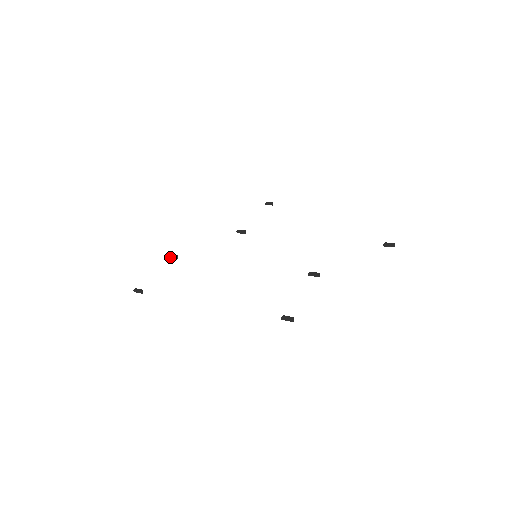
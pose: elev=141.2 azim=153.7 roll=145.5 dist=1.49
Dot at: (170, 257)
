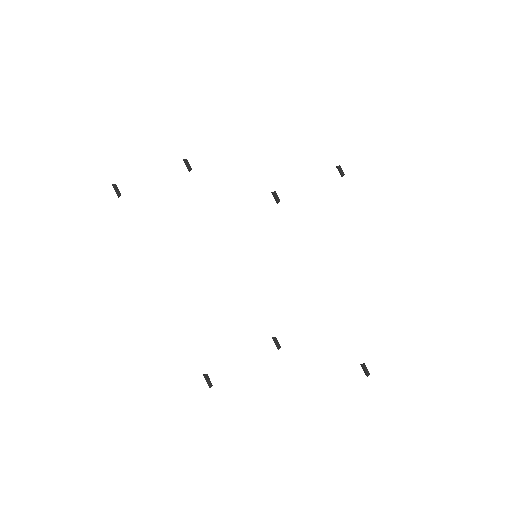
Dot at: (184, 161)
